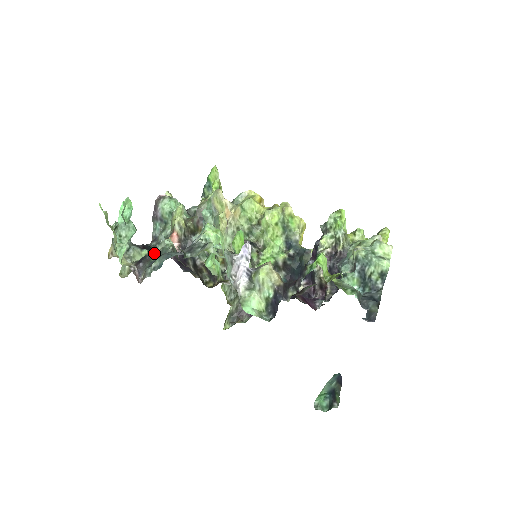
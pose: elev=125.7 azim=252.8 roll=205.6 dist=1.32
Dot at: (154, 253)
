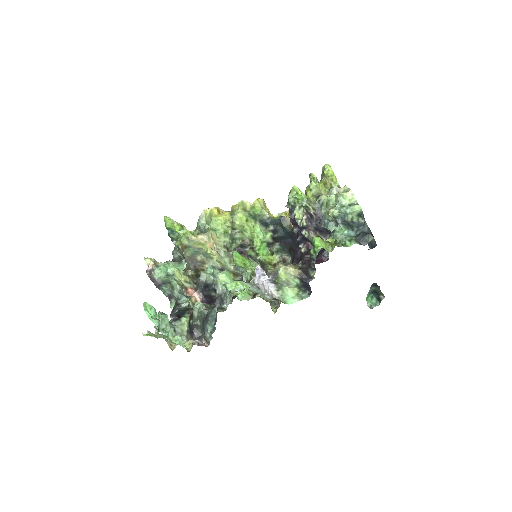
Dot at: (195, 319)
